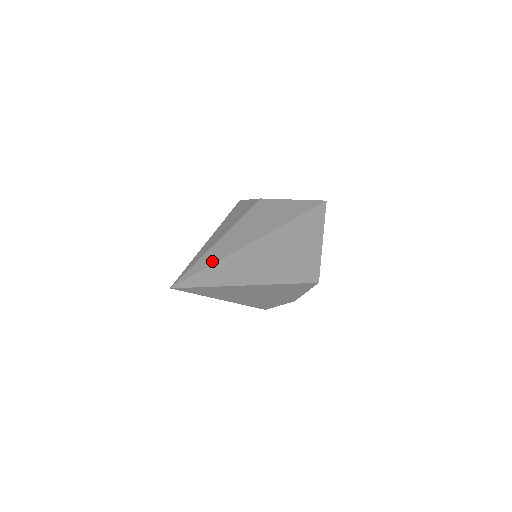
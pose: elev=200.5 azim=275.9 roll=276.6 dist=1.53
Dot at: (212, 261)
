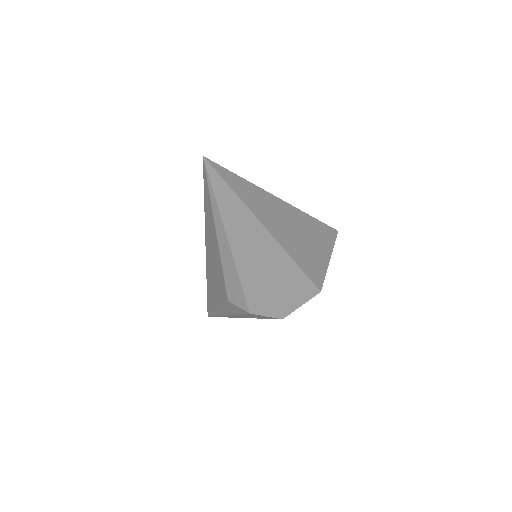
Dot at: occluded
